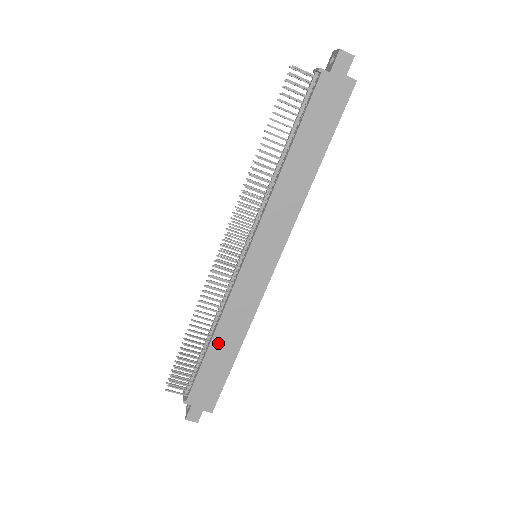
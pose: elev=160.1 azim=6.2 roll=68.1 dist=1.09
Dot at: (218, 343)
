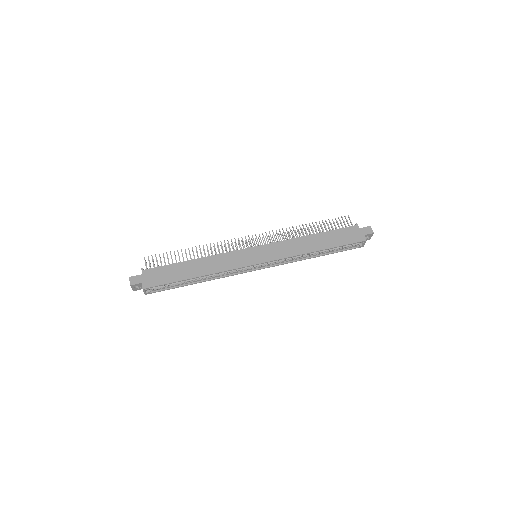
Dot at: (195, 264)
